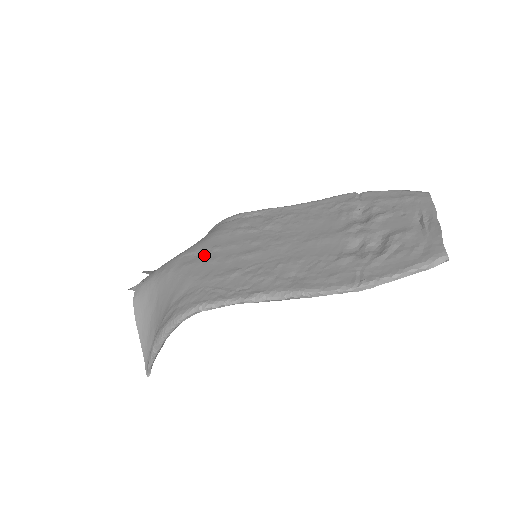
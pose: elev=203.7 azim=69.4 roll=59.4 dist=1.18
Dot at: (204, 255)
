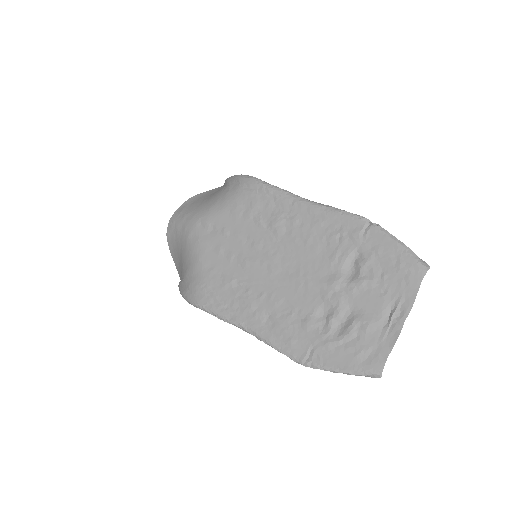
Dot at: (214, 236)
